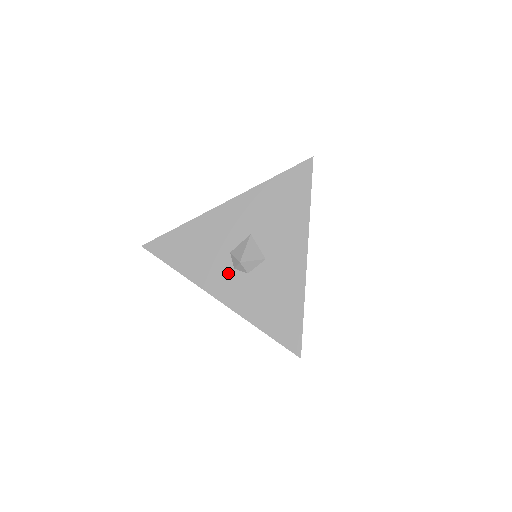
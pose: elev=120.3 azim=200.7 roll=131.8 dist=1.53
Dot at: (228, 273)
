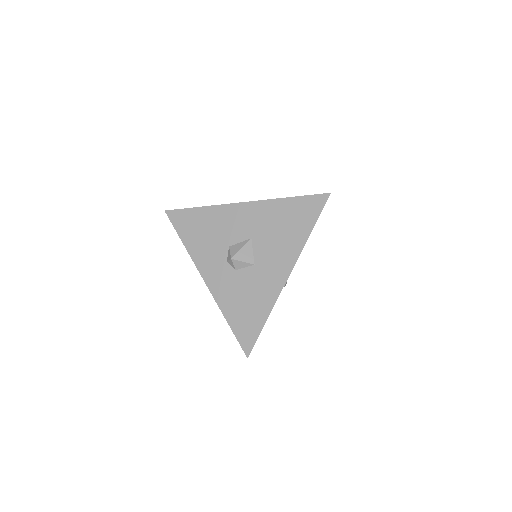
Dot at: (221, 263)
